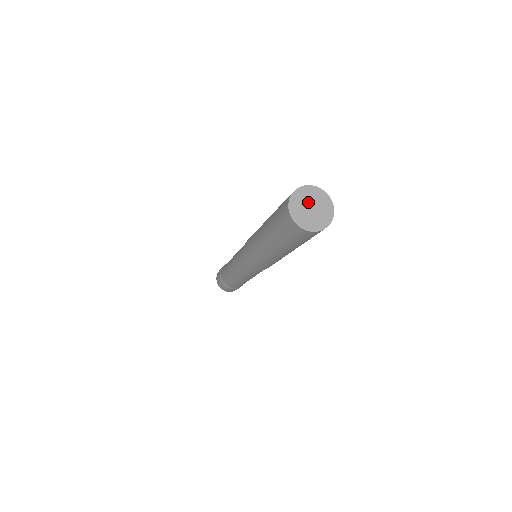
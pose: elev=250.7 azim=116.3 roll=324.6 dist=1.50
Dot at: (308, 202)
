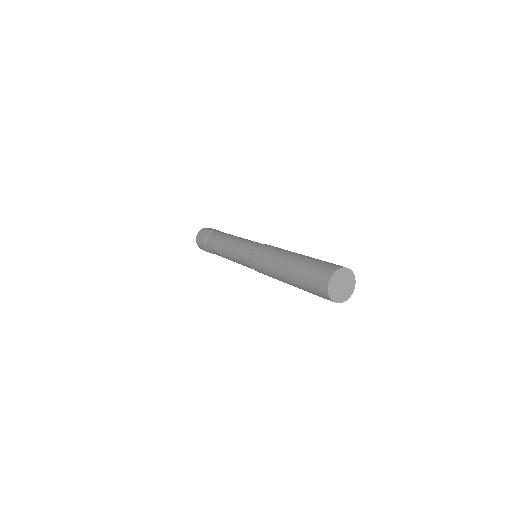
Dot at: (343, 280)
